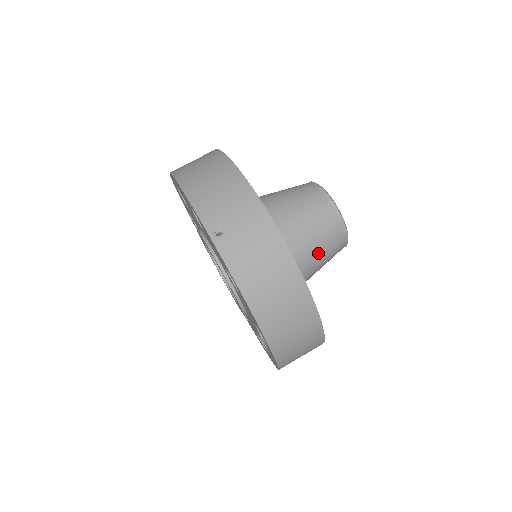
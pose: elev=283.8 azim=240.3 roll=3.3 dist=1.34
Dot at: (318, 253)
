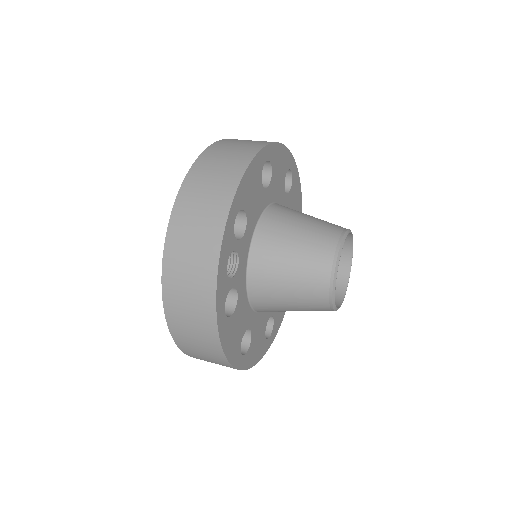
Dot at: (297, 236)
